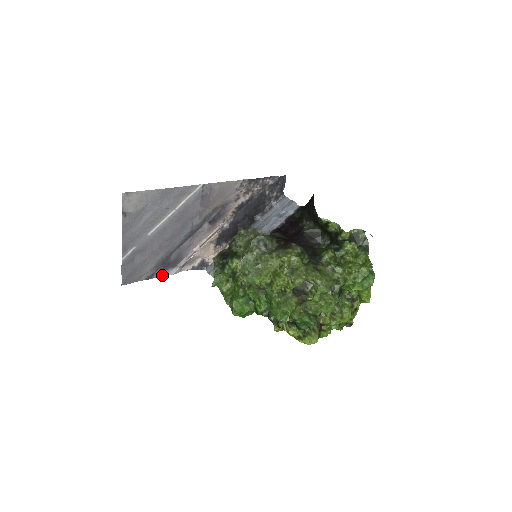
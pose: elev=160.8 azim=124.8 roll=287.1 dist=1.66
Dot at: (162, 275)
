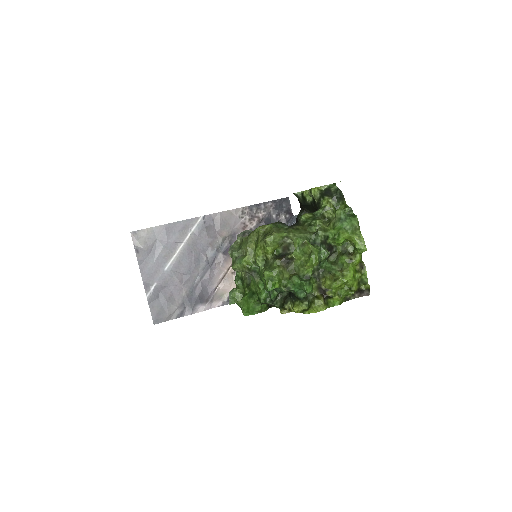
Dot at: (192, 312)
